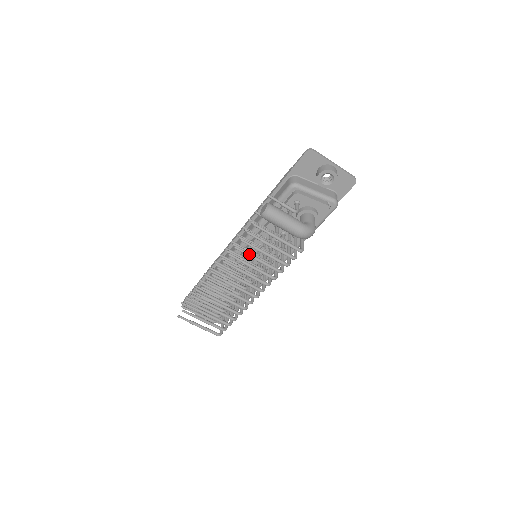
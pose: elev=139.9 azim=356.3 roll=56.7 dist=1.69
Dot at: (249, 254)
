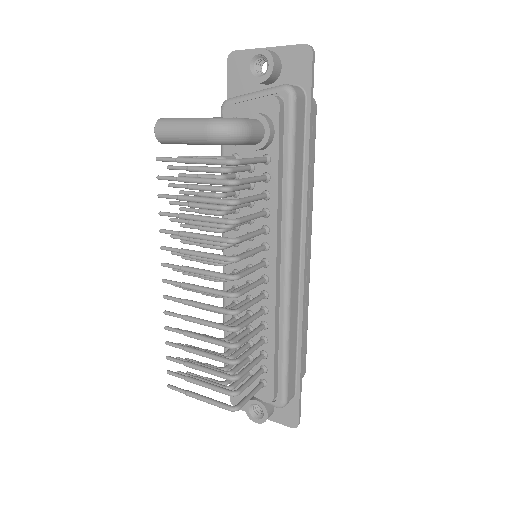
Dot at: (178, 214)
